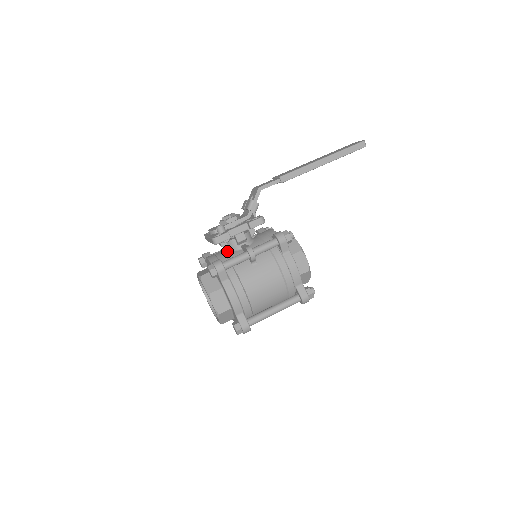
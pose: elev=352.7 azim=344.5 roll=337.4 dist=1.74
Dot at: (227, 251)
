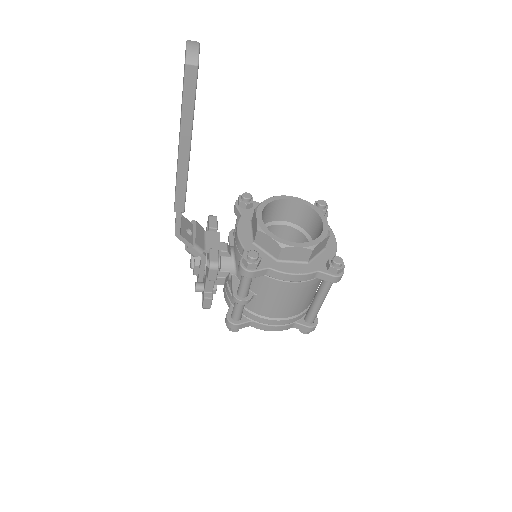
Dot at: (228, 281)
